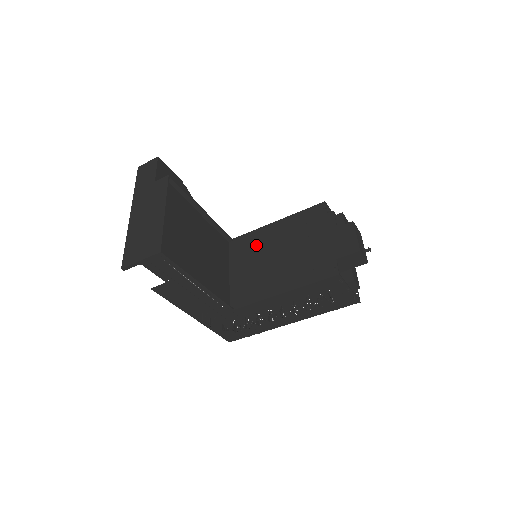
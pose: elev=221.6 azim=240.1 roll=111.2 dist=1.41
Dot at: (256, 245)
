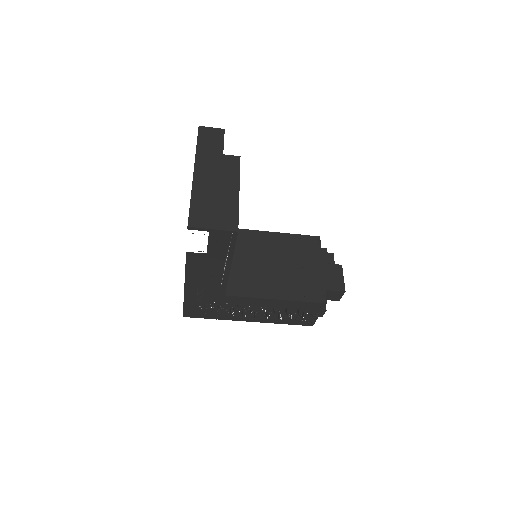
Dot at: (253, 245)
